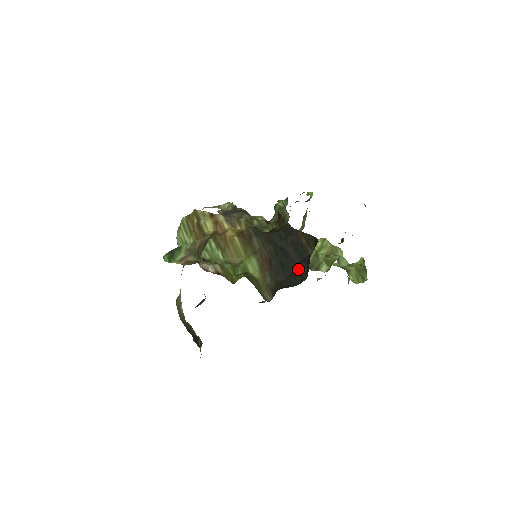
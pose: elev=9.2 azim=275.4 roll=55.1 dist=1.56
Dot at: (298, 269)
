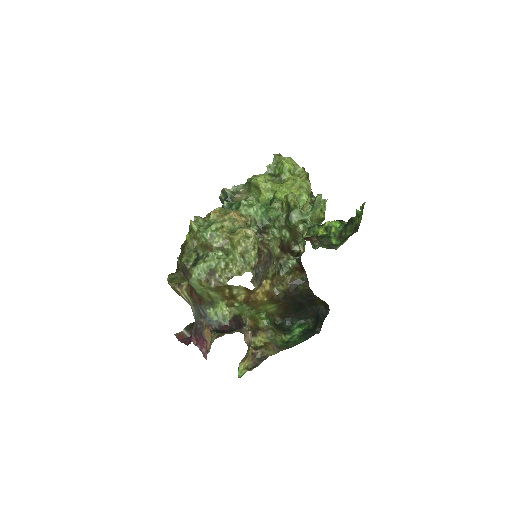
Dot at: (305, 312)
